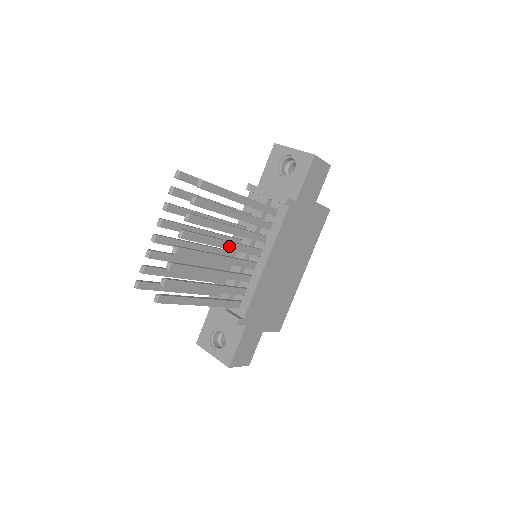
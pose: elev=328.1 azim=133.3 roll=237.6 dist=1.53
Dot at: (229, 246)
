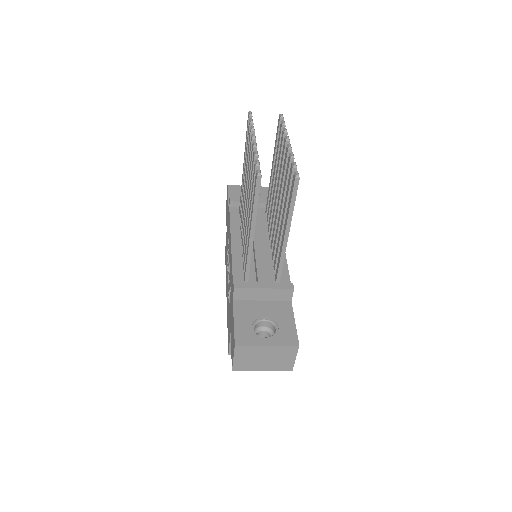
Dot at: occluded
